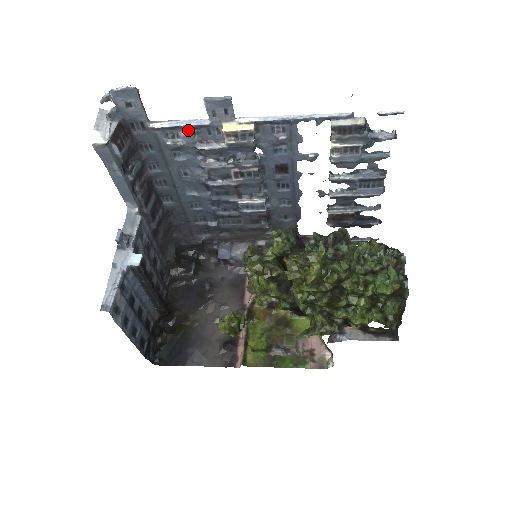
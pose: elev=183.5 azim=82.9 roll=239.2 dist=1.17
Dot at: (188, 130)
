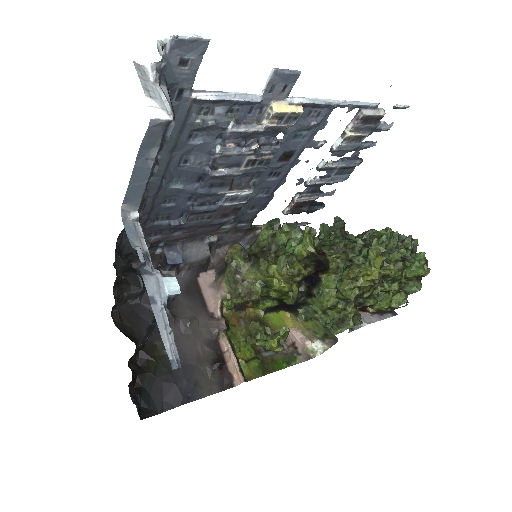
Dot at: (230, 106)
